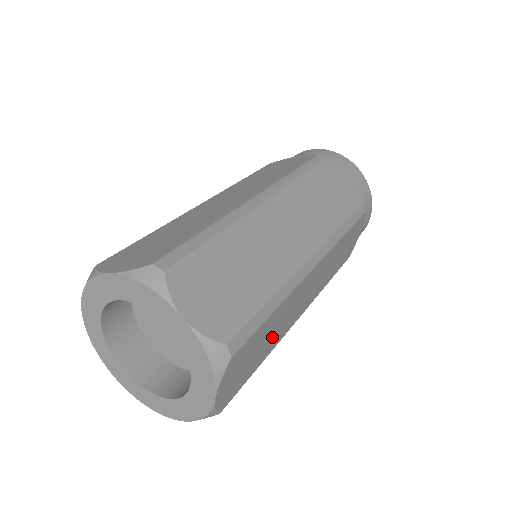
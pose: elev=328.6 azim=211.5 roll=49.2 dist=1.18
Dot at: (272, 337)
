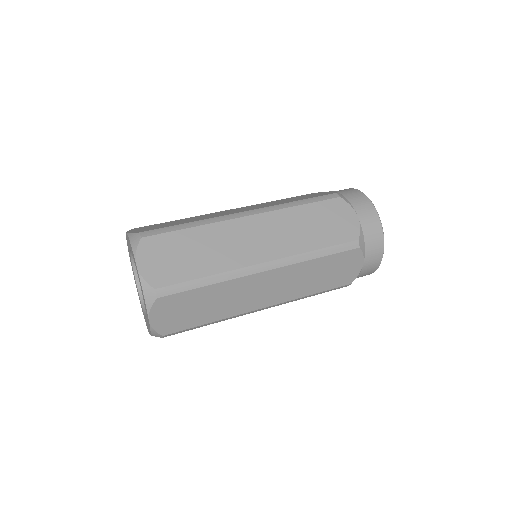
Dot at: occluded
